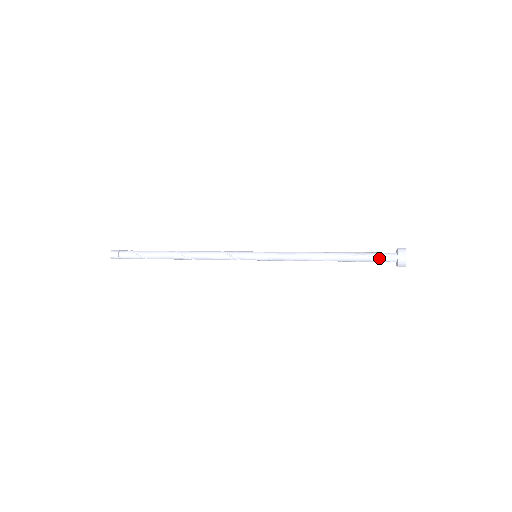
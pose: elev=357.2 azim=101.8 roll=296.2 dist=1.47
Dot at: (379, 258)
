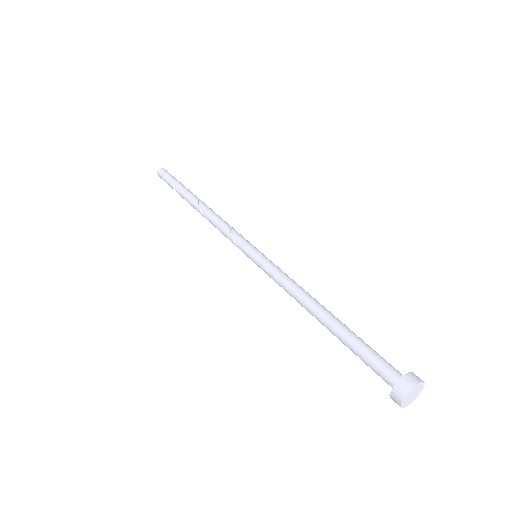
Dot at: (373, 366)
